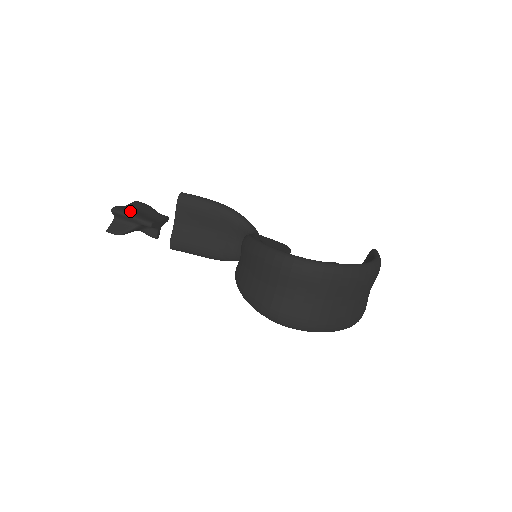
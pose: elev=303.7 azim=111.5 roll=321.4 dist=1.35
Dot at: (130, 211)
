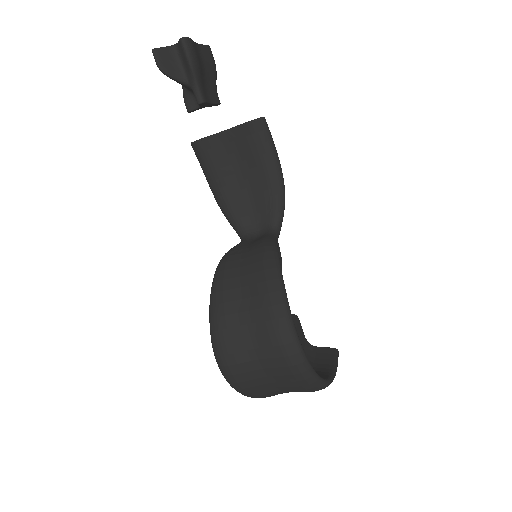
Dot at: (198, 62)
